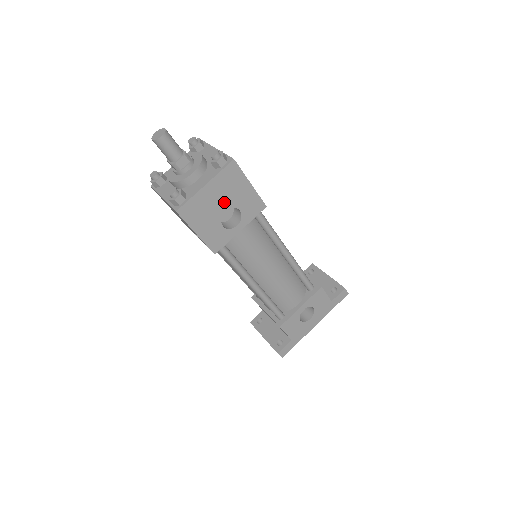
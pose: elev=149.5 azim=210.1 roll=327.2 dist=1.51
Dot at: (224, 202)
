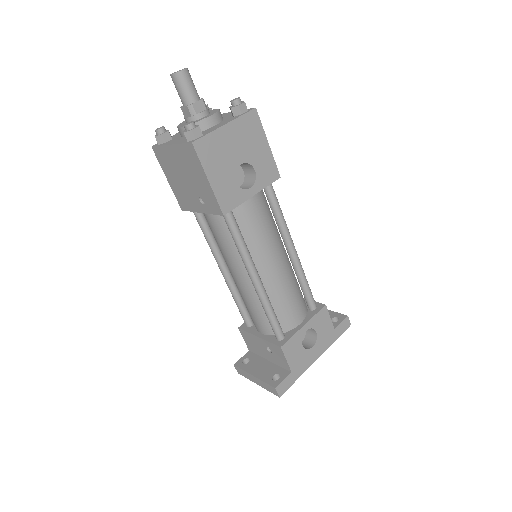
Dot at: (241, 153)
